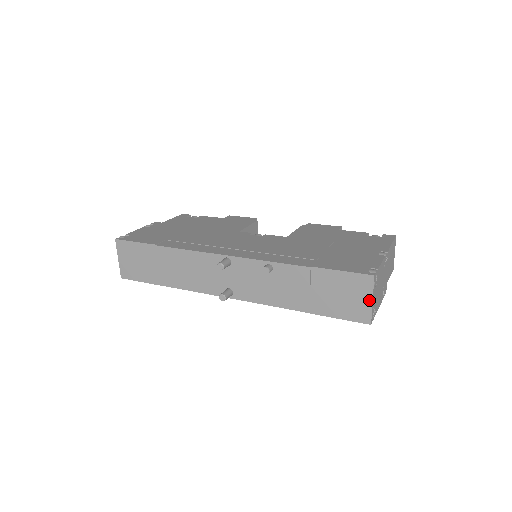
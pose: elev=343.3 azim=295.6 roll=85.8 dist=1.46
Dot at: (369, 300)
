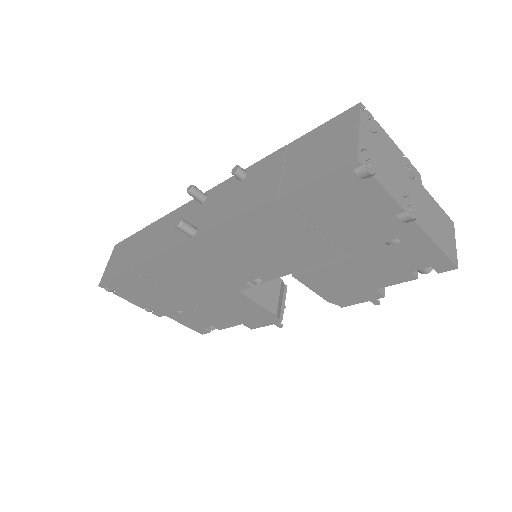
Dot at: (354, 132)
